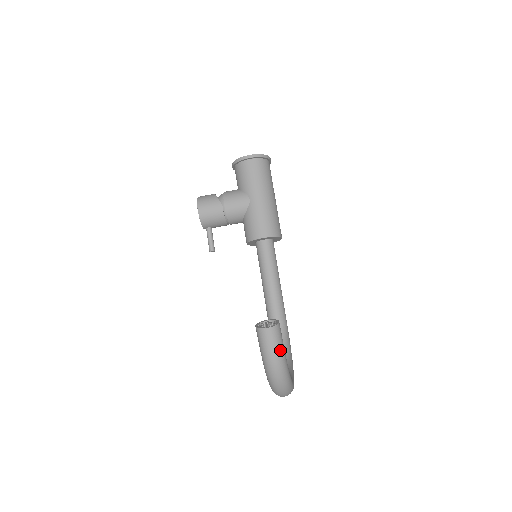
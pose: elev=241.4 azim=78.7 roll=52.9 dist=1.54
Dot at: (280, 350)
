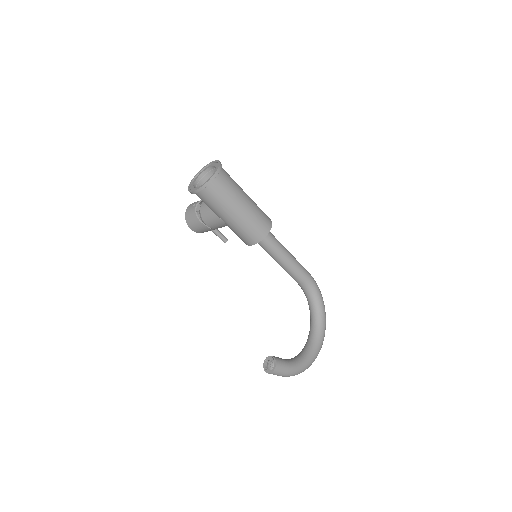
Dot at: (286, 374)
